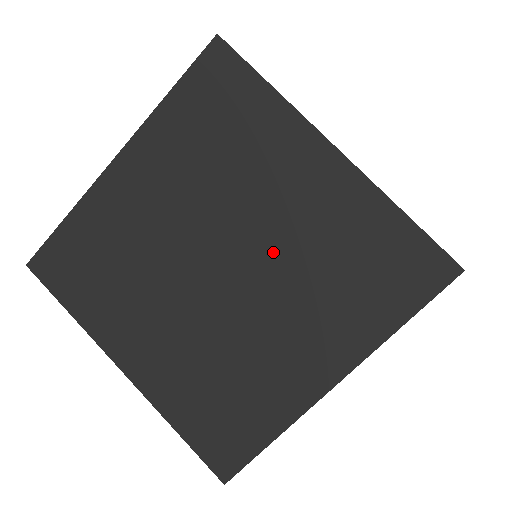
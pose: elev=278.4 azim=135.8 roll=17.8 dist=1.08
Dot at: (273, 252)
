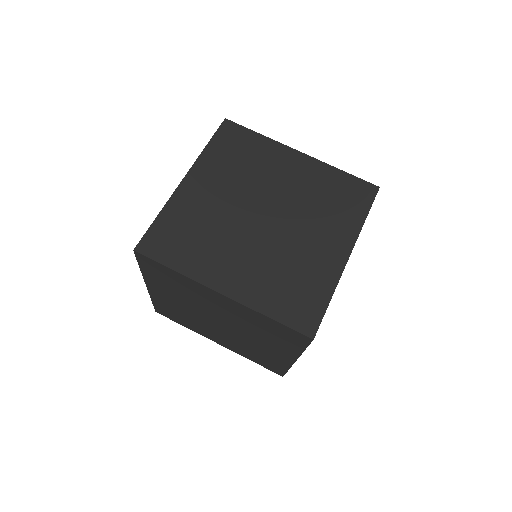
Dot at: (290, 202)
